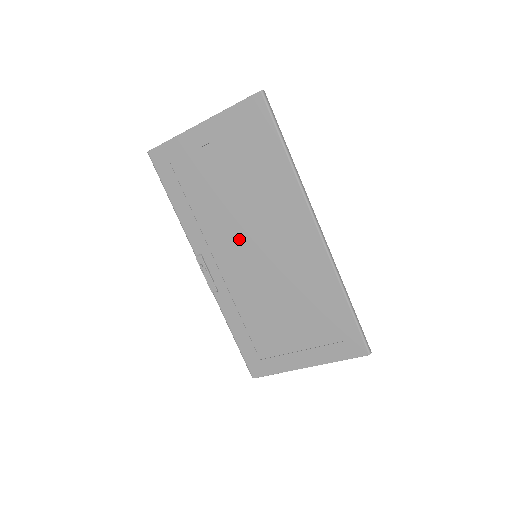
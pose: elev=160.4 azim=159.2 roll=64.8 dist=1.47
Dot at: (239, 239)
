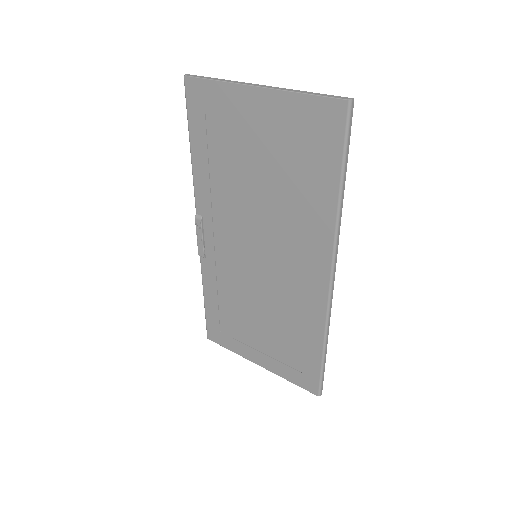
Dot at: (246, 231)
